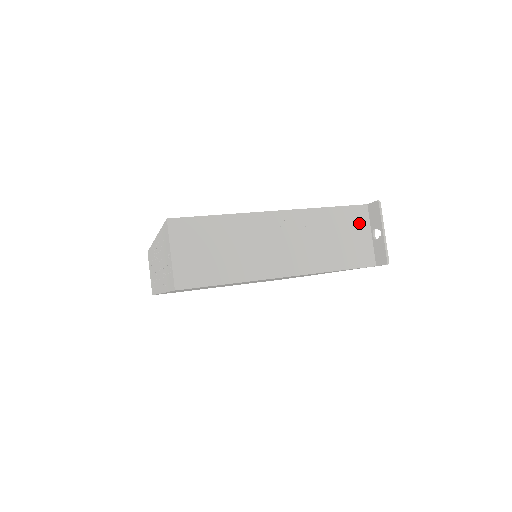
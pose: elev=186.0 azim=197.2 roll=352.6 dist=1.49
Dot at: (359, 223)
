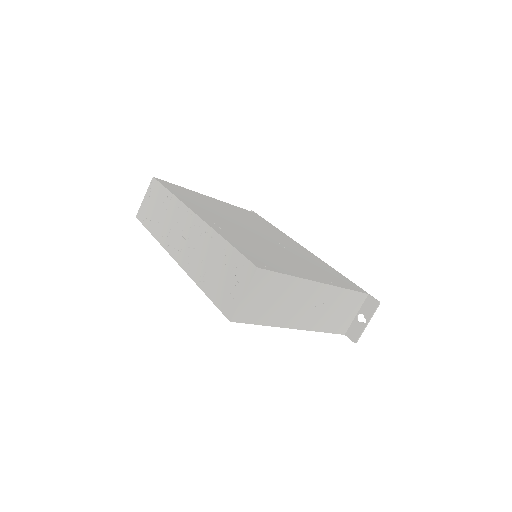
Dot at: (356, 305)
